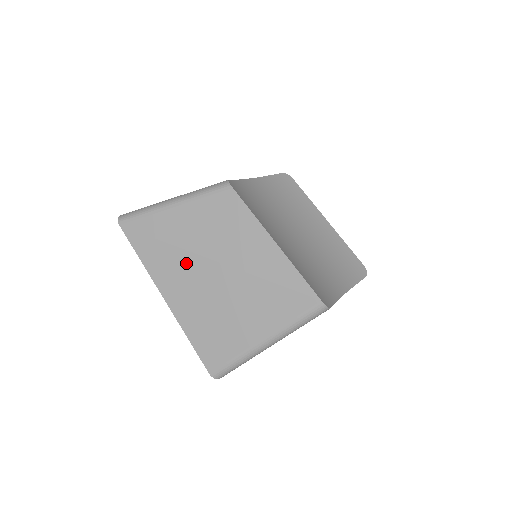
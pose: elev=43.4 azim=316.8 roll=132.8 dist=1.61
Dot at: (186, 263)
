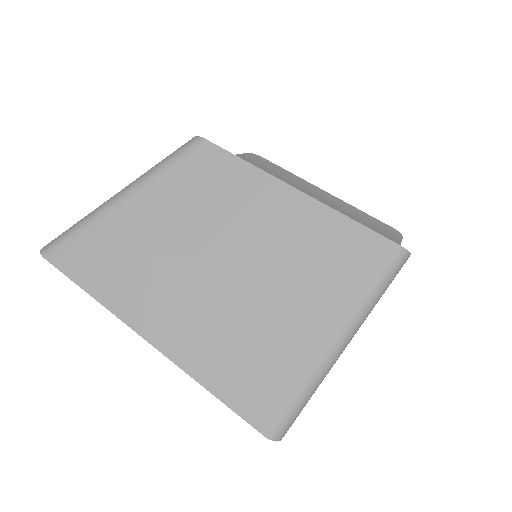
Dot at: (170, 273)
